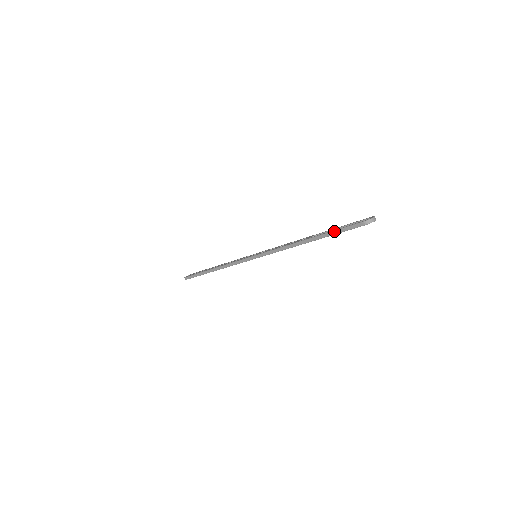
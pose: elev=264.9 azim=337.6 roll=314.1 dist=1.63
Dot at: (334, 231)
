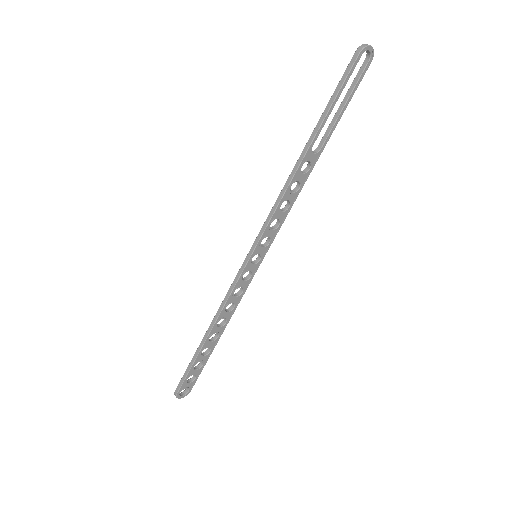
Dot at: (330, 100)
